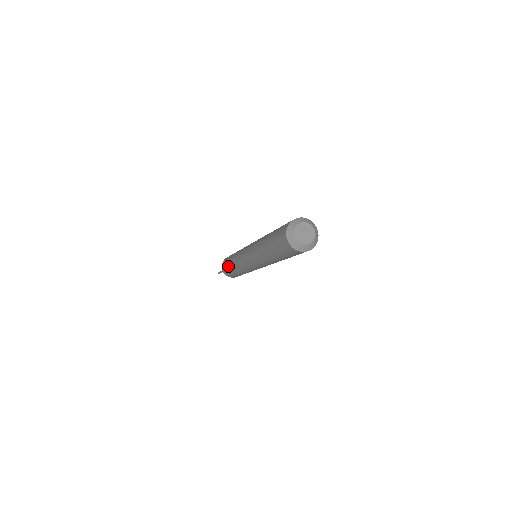
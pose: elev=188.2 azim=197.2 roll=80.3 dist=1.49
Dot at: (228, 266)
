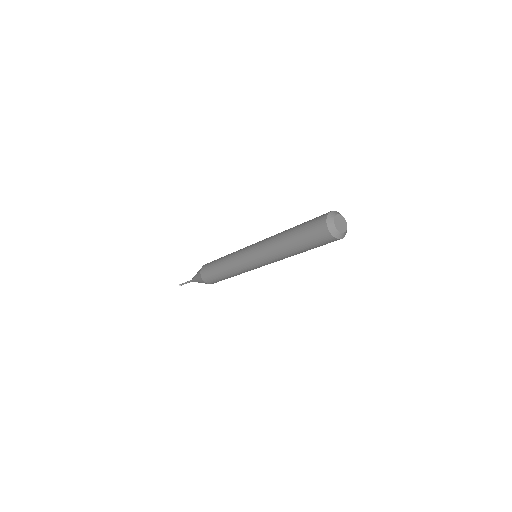
Dot at: (216, 275)
